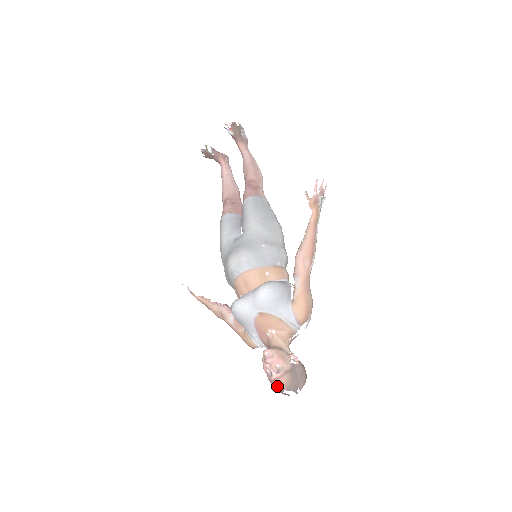
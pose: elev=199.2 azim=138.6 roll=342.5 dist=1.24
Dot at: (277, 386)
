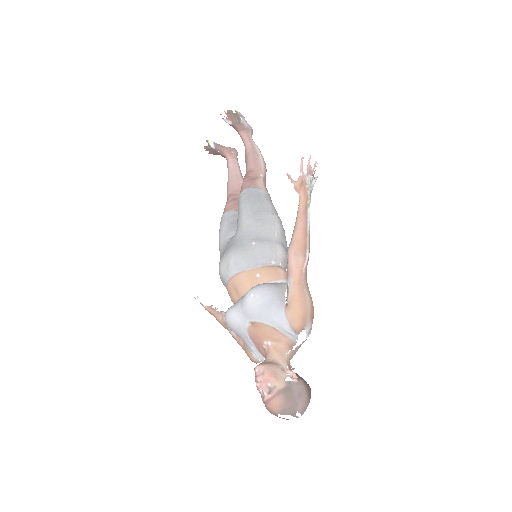
Dot at: (270, 409)
